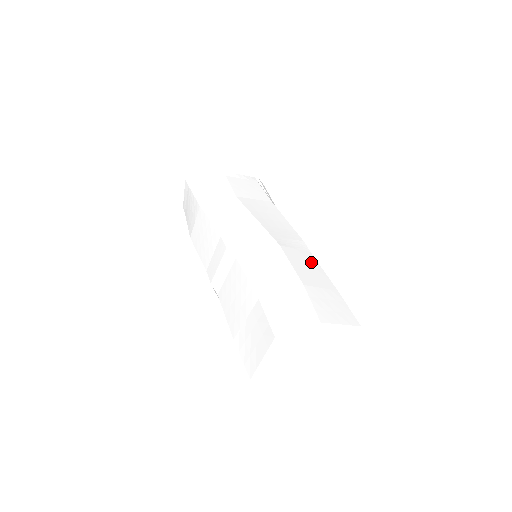
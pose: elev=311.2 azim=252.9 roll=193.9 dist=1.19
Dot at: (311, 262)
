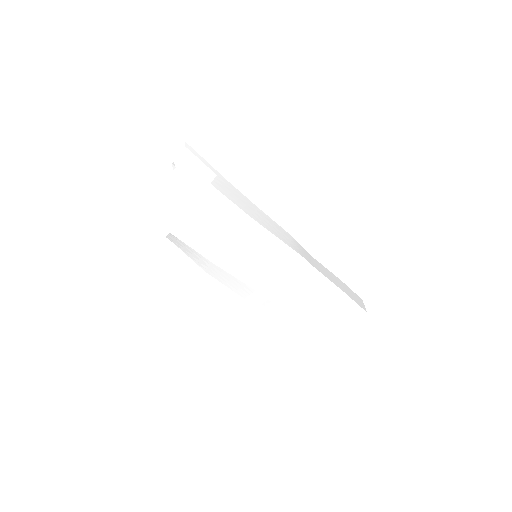
Dot at: (320, 278)
